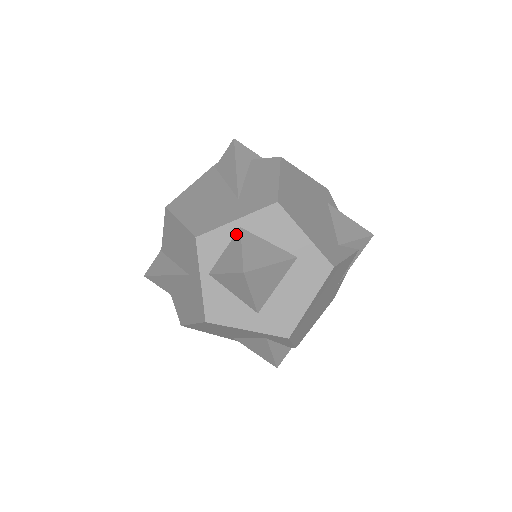
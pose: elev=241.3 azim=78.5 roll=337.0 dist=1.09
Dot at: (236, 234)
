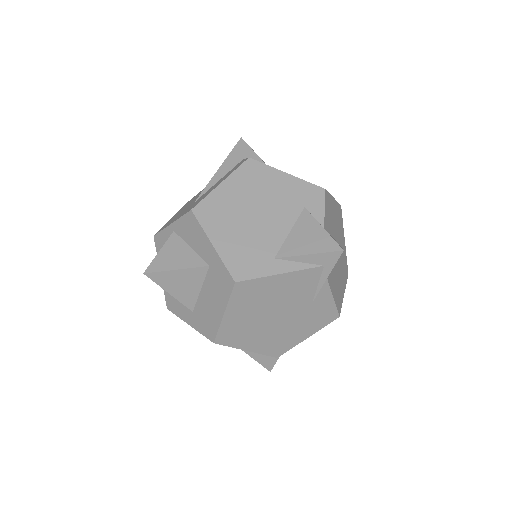
Dot at: (171, 237)
